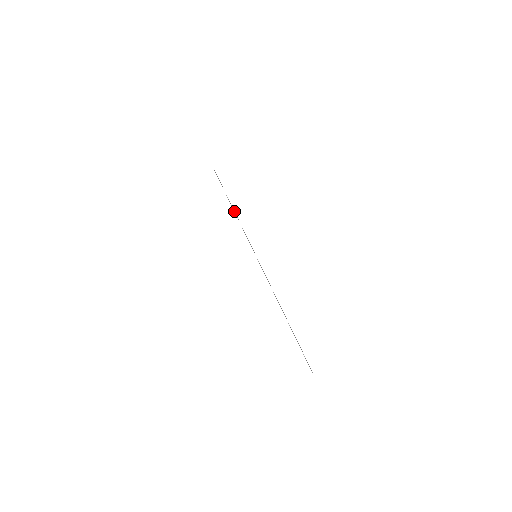
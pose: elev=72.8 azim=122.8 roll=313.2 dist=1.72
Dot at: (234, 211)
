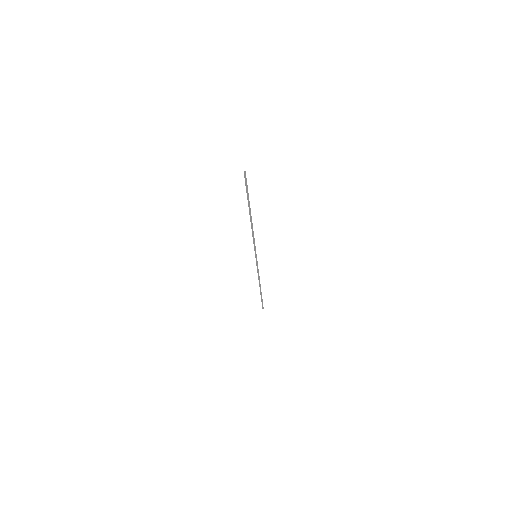
Dot at: (260, 285)
